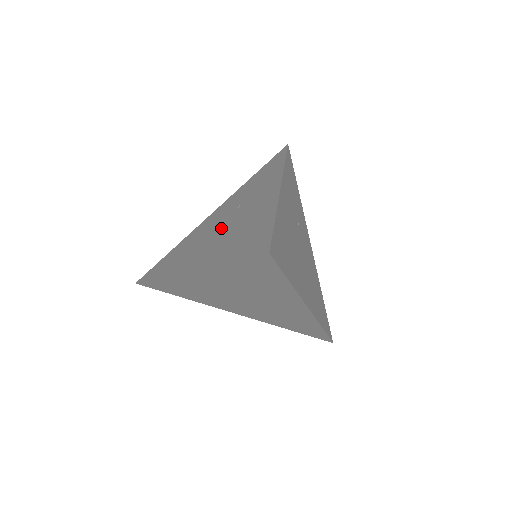
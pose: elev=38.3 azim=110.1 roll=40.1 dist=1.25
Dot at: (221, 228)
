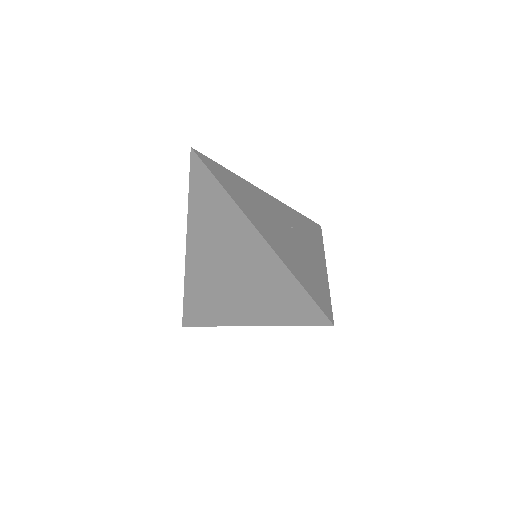
Dot at: occluded
